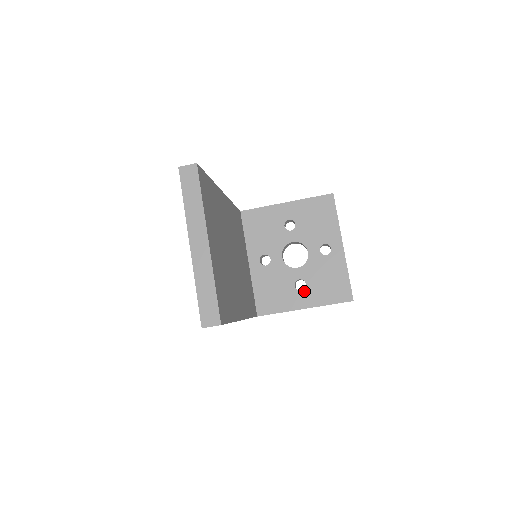
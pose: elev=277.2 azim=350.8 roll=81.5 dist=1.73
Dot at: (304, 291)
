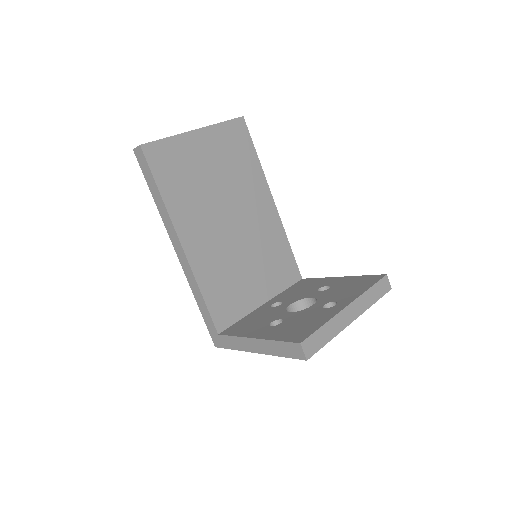
Dot at: (273, 327)
